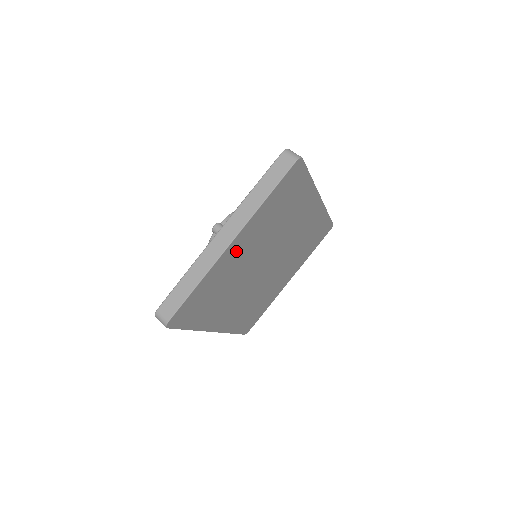
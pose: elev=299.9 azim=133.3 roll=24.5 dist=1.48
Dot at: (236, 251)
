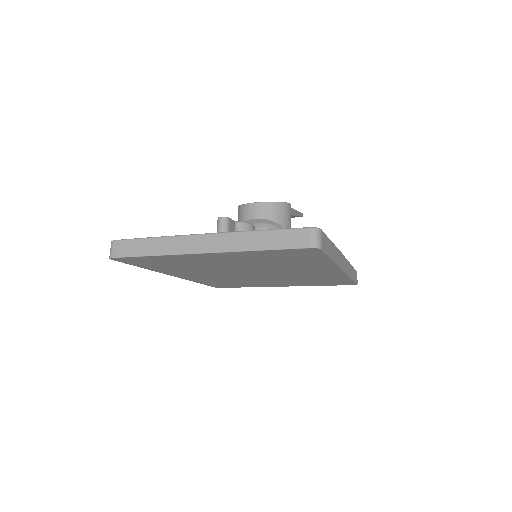
Dot at: (209, 258)
